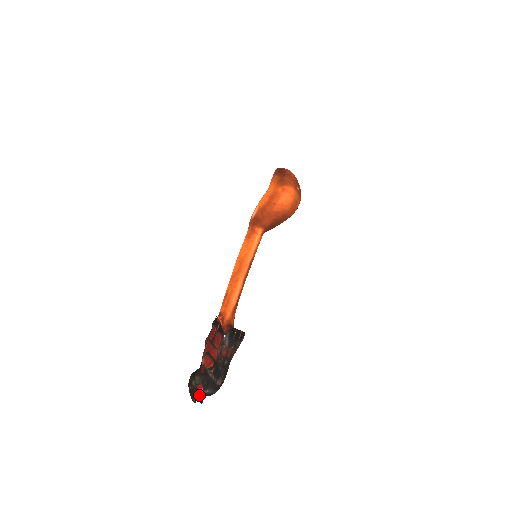
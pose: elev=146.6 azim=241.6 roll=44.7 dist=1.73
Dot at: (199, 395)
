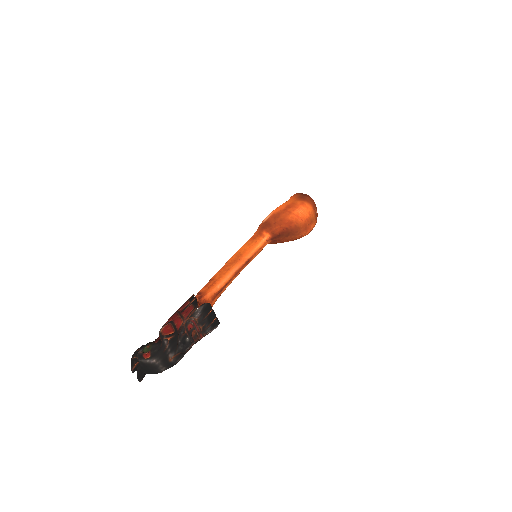
Dot at: (140, 371)
